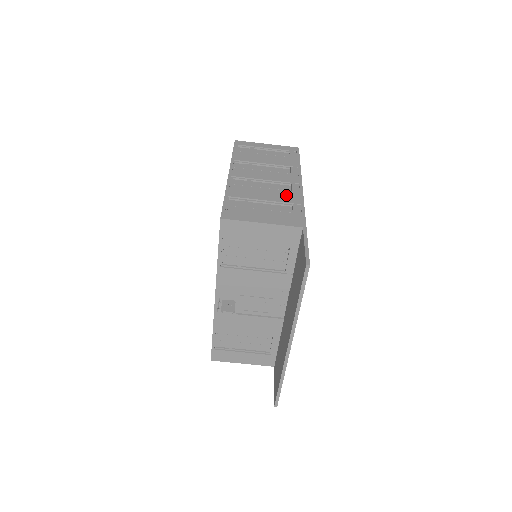
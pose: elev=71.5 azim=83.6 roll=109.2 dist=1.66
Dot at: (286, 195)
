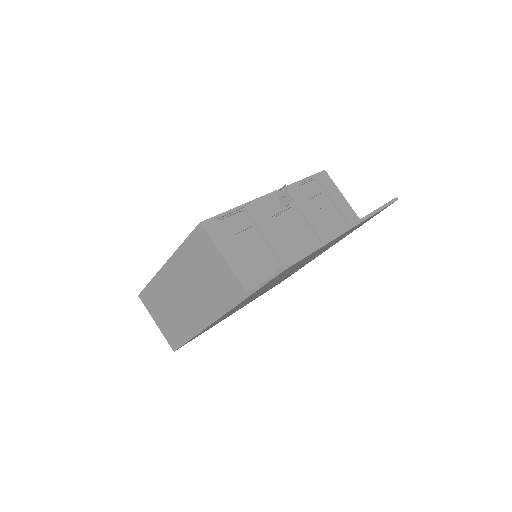
Dot at: occluded
